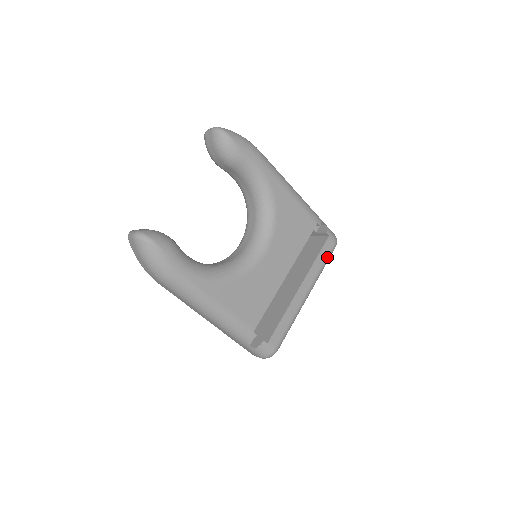
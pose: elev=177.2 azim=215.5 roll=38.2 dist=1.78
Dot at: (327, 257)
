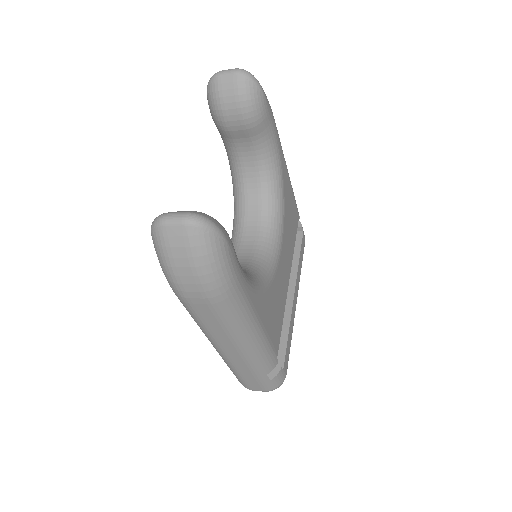
Dot at: occluded
